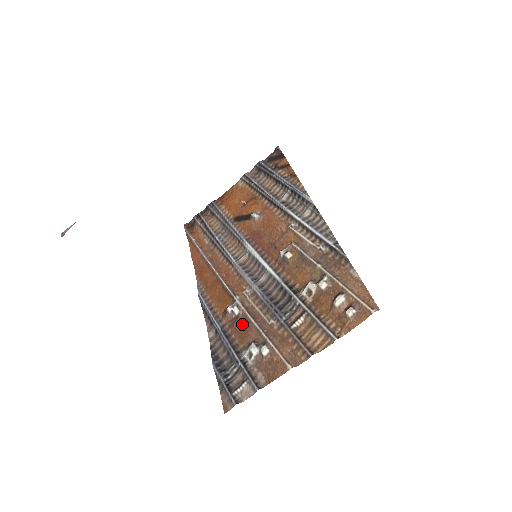
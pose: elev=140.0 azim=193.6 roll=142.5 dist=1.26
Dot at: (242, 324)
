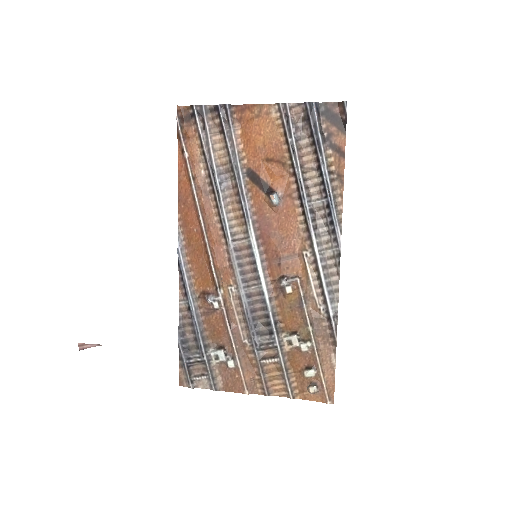
Dot at: (217, 322)
